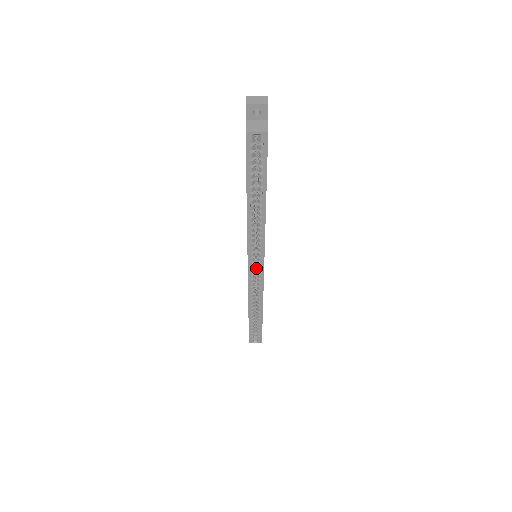
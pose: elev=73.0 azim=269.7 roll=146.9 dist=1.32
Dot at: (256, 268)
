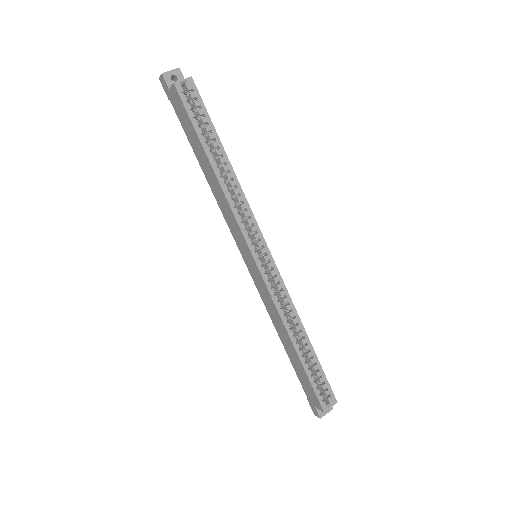
Dot at: occluded
